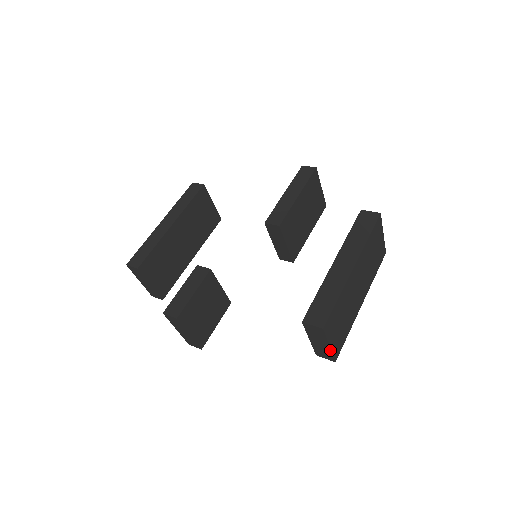
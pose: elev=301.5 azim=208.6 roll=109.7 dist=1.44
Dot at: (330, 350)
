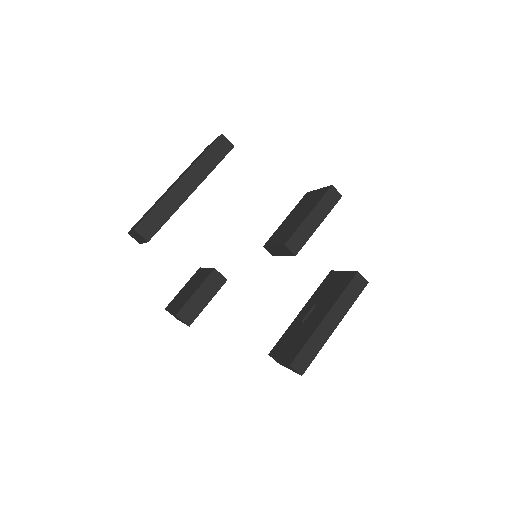
Dot at: occluded
